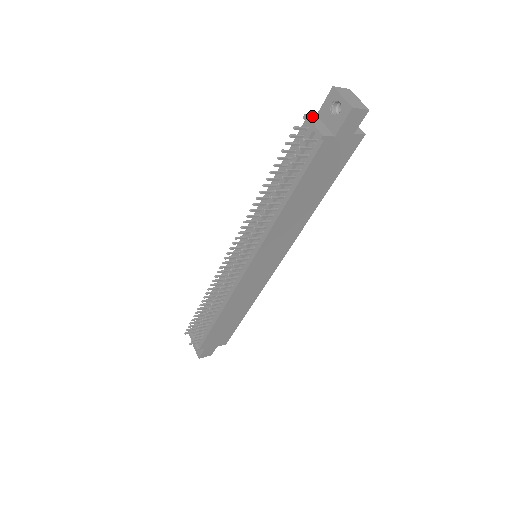
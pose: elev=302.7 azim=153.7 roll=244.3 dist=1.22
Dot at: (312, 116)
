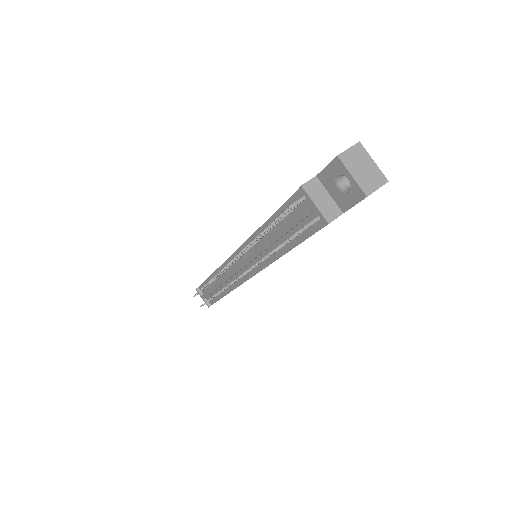
Dot at: (311, 184)
